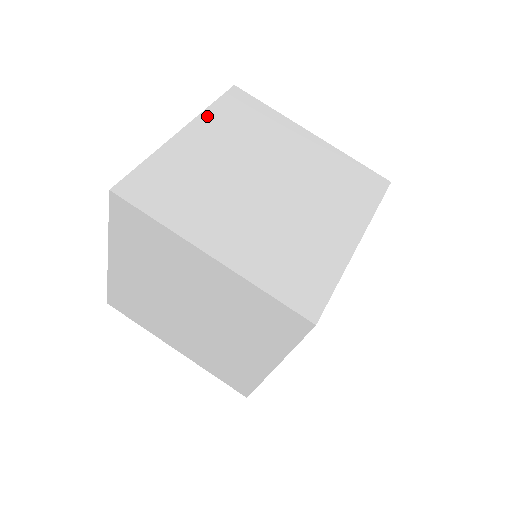
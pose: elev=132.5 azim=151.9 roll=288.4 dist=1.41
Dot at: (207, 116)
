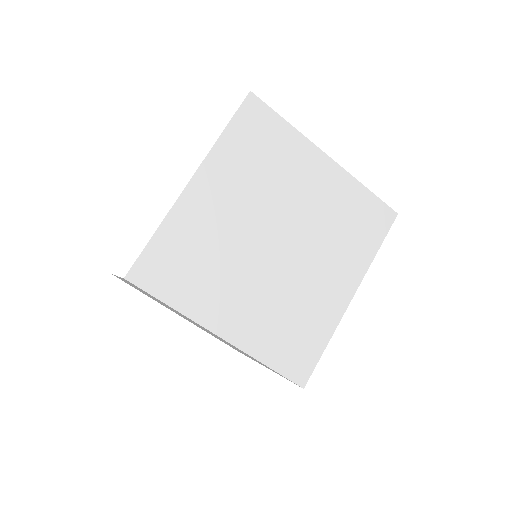
Dot at: occluded
